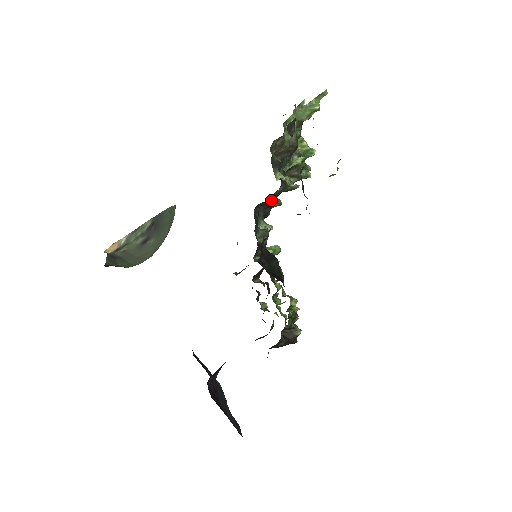
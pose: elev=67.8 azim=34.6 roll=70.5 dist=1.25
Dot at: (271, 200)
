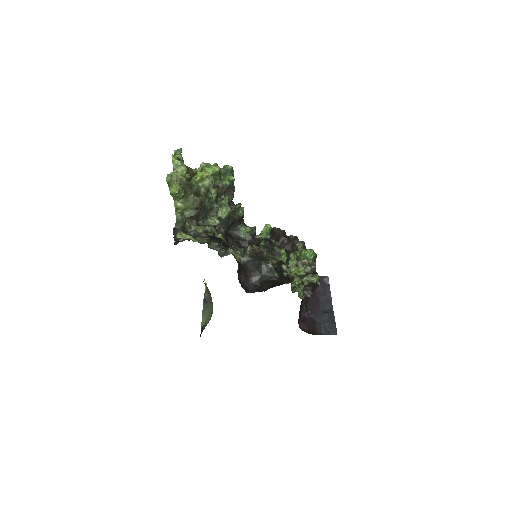
Dot at: (229, 225)
